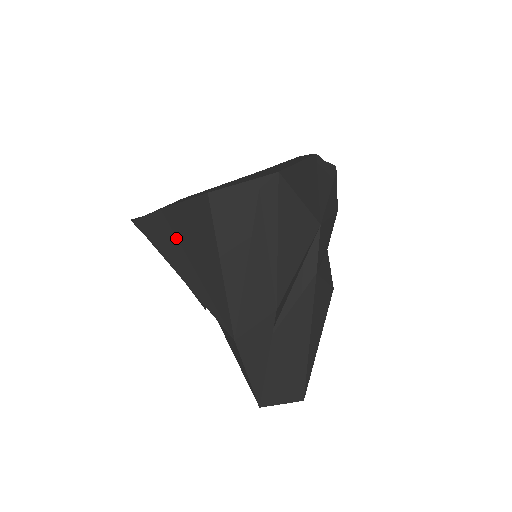
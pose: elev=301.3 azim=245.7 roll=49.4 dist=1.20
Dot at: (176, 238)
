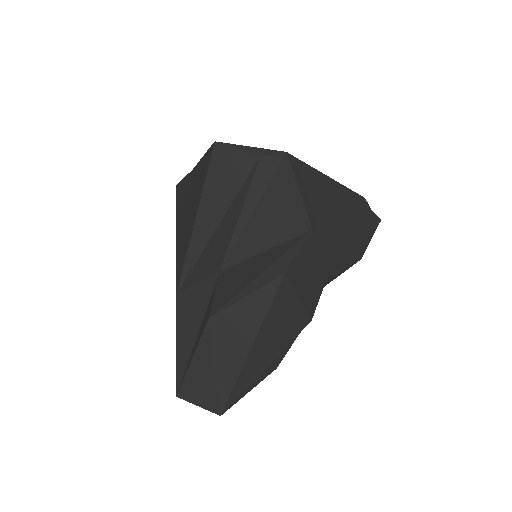
Dot at: (189, 195)
